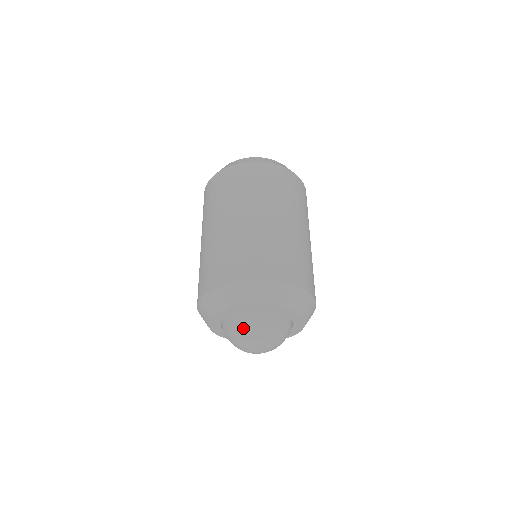
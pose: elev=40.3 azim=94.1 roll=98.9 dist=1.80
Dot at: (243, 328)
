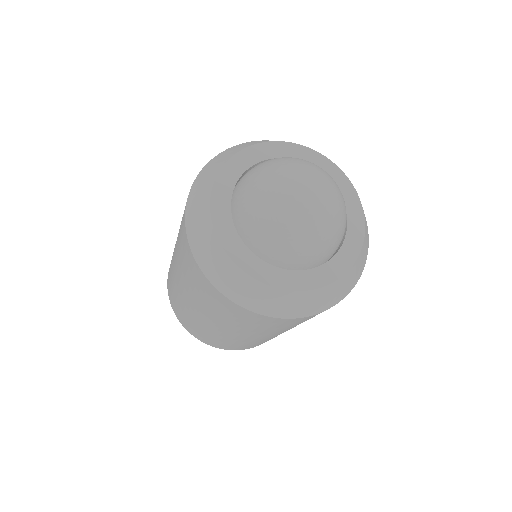
Dot at: (307, 161)
